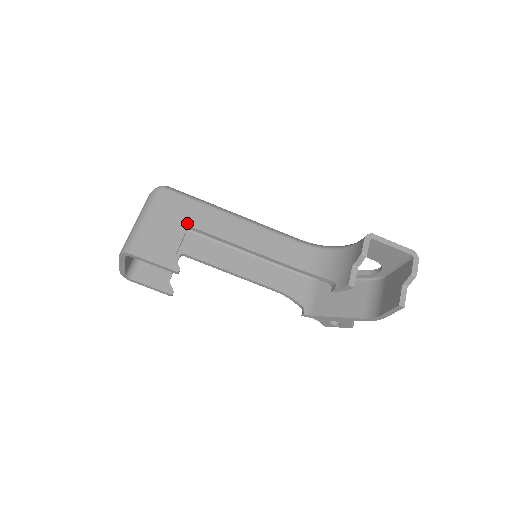
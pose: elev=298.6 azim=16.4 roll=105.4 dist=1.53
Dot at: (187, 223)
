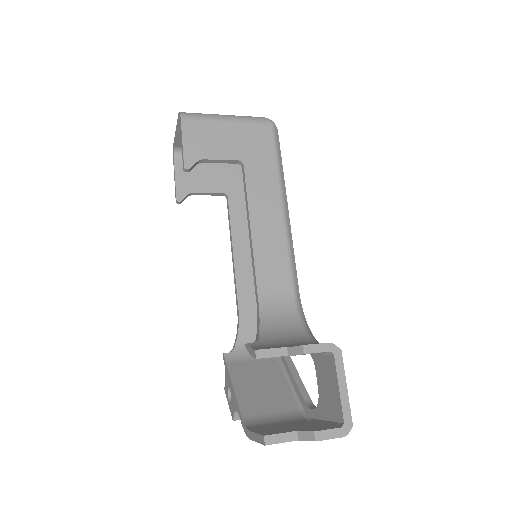
Dot at: (245, 158)
